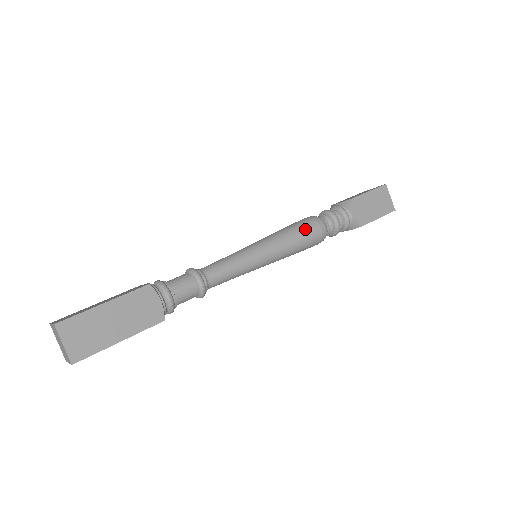
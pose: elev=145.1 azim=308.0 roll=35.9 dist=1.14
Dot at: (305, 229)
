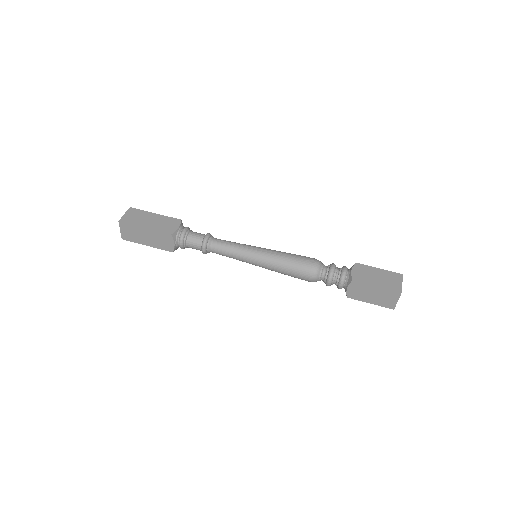
Dot at: (296, 271)
